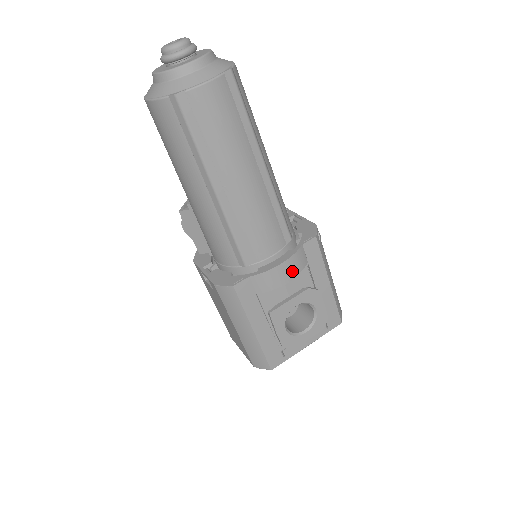
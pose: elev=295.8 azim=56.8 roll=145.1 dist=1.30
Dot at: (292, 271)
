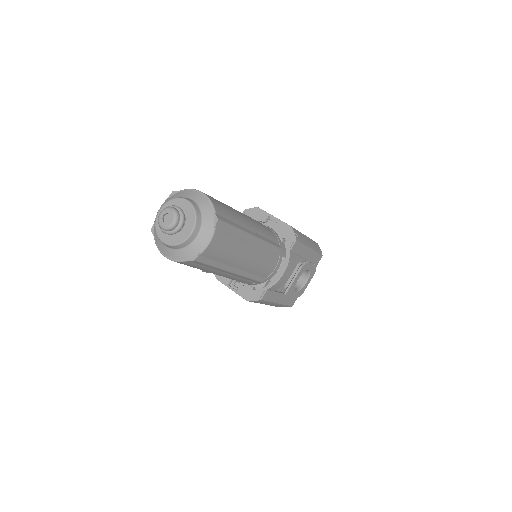
Dot at: (291, 269)
